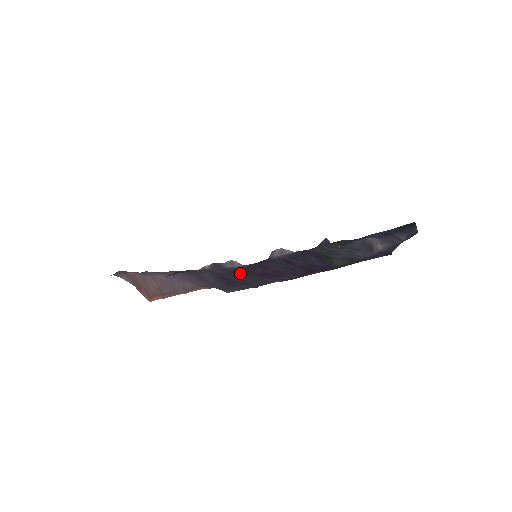
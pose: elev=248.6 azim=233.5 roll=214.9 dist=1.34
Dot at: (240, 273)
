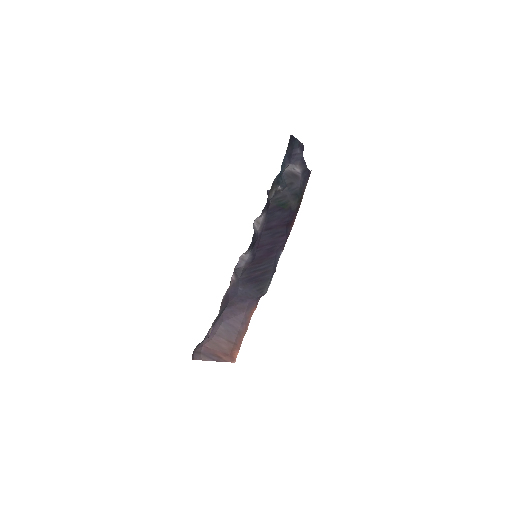
Dot at: (255, 265)
